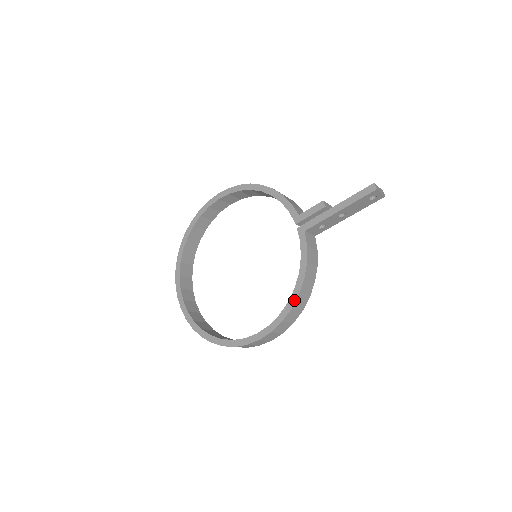
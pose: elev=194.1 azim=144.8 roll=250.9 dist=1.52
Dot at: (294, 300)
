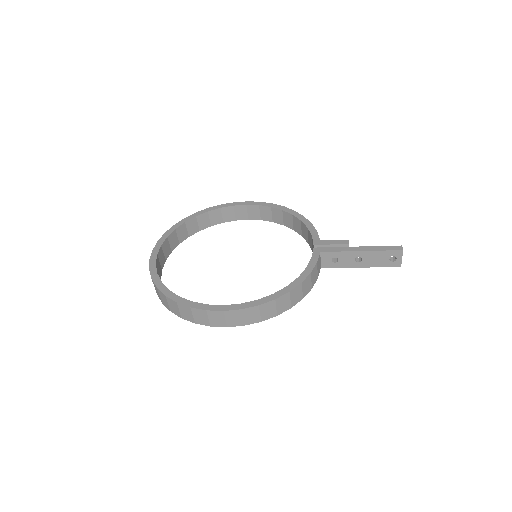
Dot at: (282, 294)
